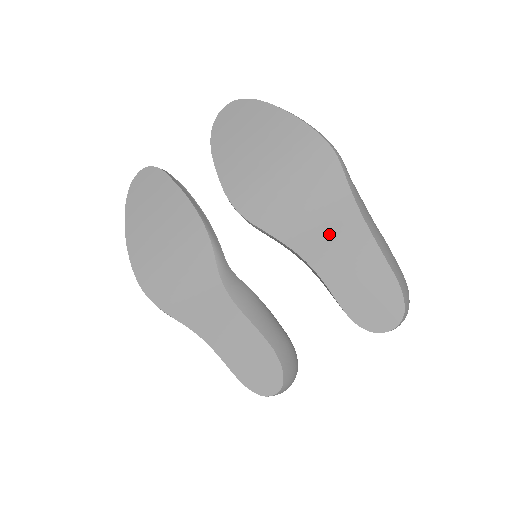
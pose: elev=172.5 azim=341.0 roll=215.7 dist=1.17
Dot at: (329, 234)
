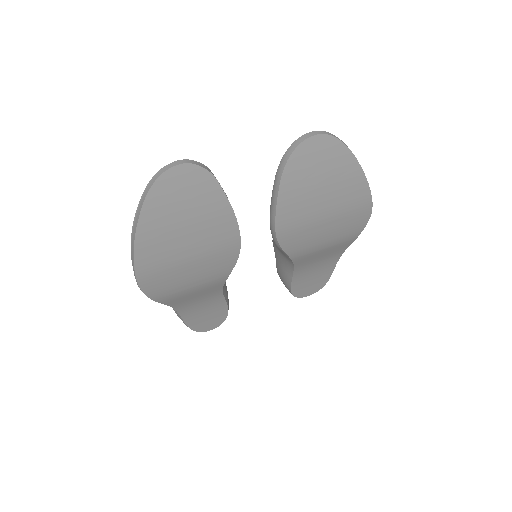
Dot at: (322, 255)
